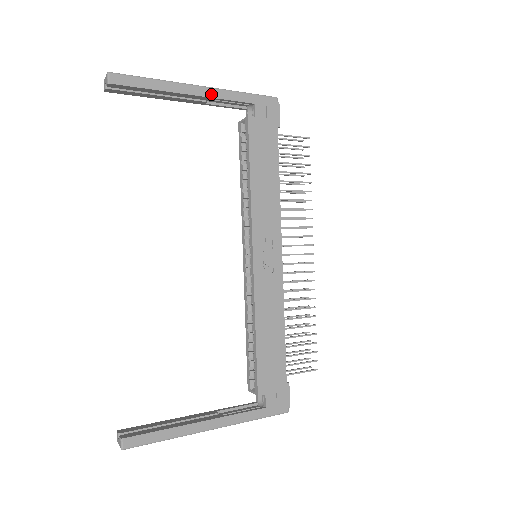
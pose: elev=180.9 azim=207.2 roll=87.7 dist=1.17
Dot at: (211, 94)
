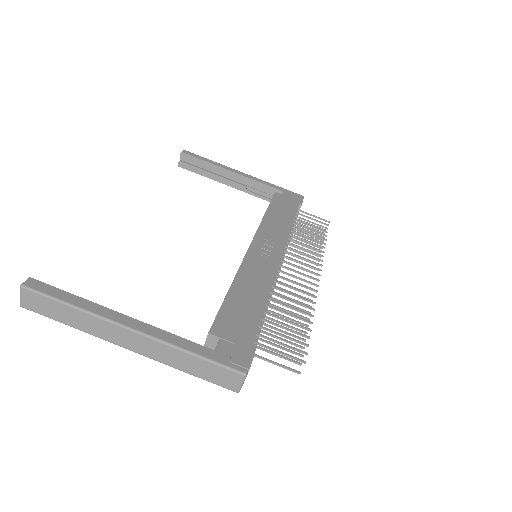
Dot at: (250, 177)
